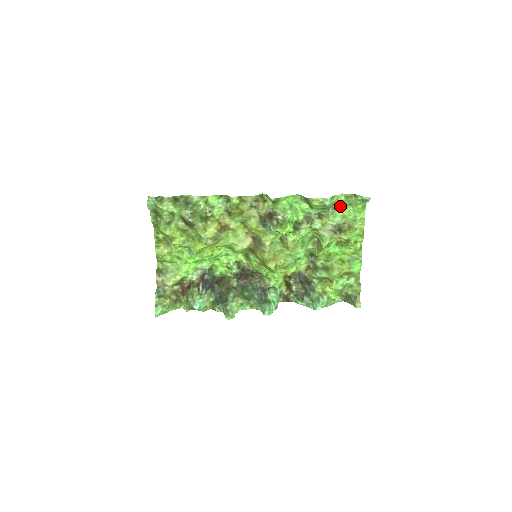
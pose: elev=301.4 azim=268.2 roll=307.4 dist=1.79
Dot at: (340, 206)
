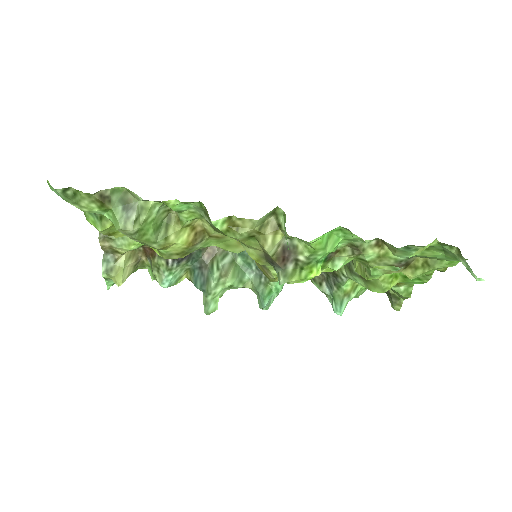
Dot at: (422, 246)
